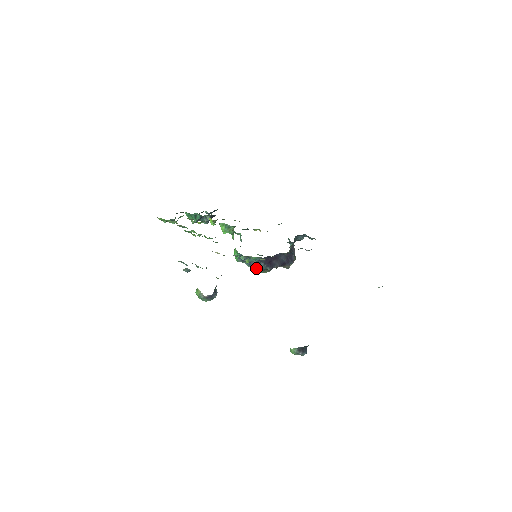
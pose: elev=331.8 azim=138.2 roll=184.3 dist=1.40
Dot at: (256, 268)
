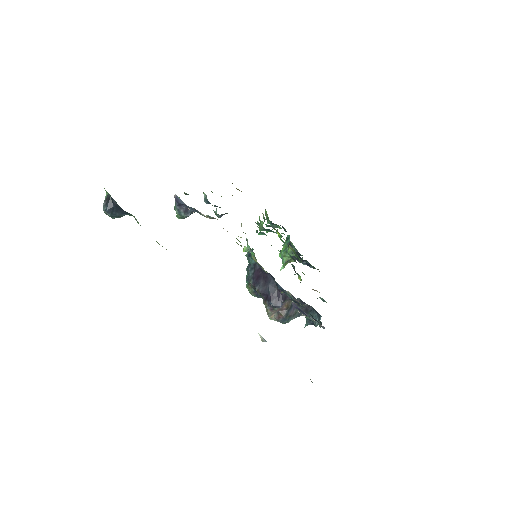
Dot at: occluded
